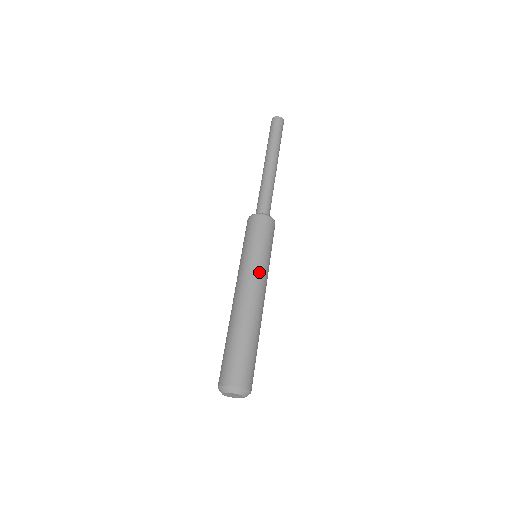
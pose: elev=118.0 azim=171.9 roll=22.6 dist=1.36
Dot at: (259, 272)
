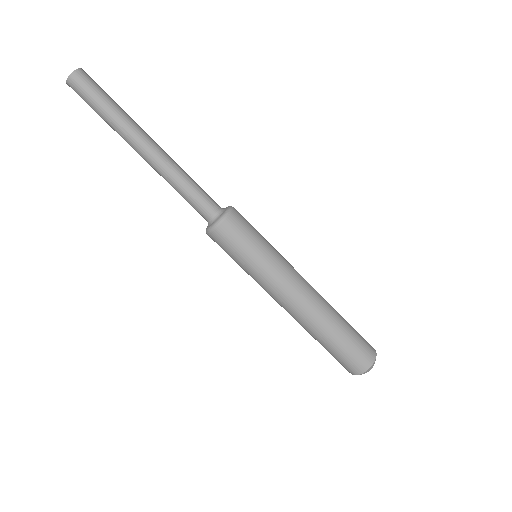
Dot at: (274, 285)
